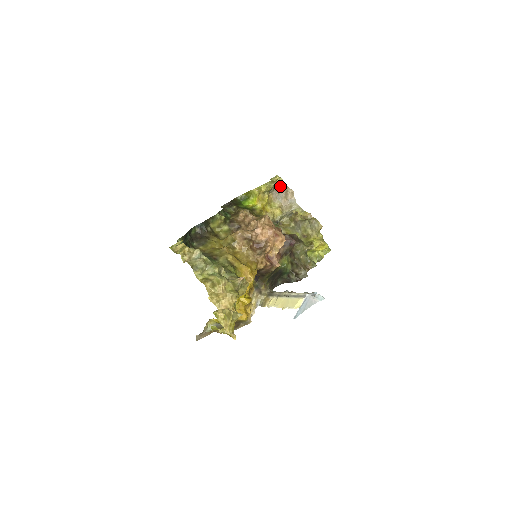
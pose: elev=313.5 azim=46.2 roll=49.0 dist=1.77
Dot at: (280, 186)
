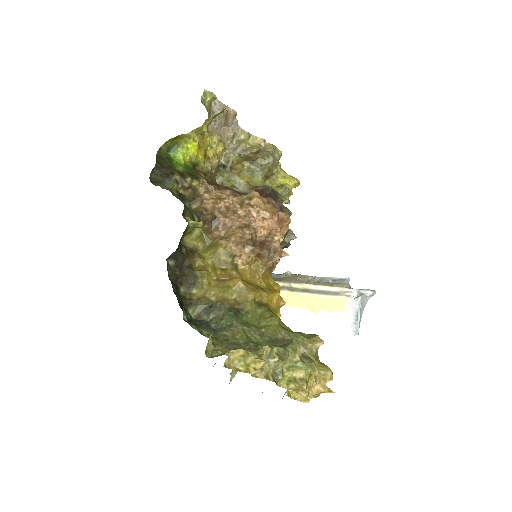
Dot at: (213, 107)
